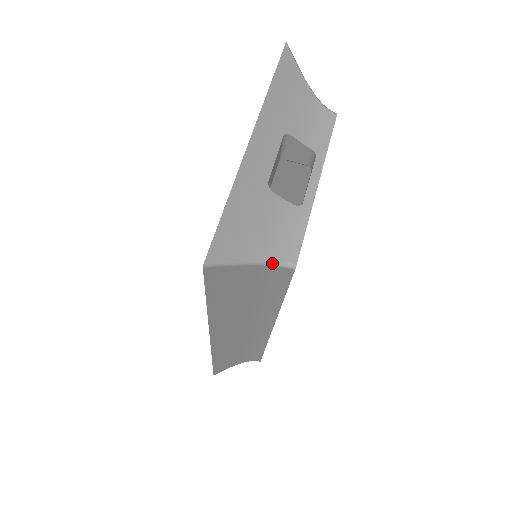
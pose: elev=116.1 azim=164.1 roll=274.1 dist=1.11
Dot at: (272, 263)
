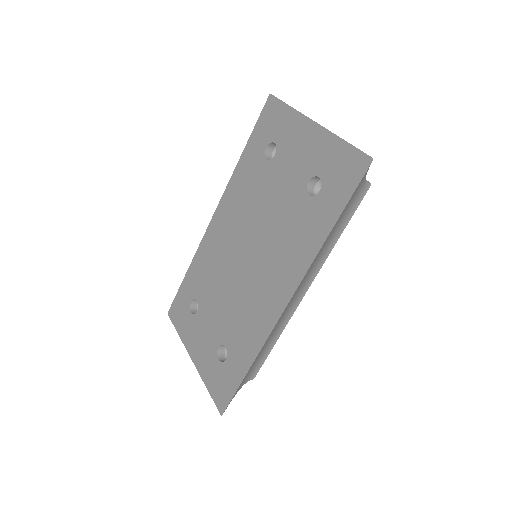
Dot at: occluded
